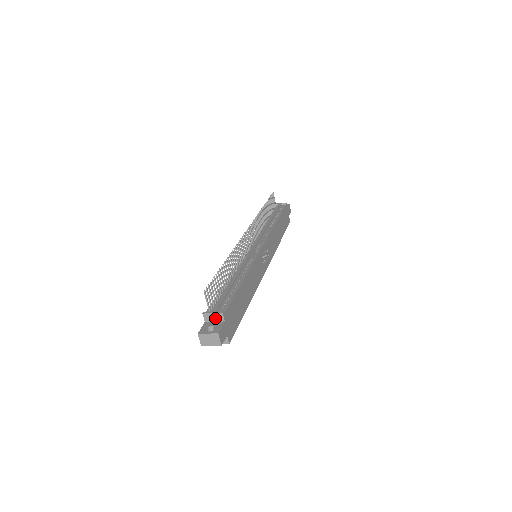
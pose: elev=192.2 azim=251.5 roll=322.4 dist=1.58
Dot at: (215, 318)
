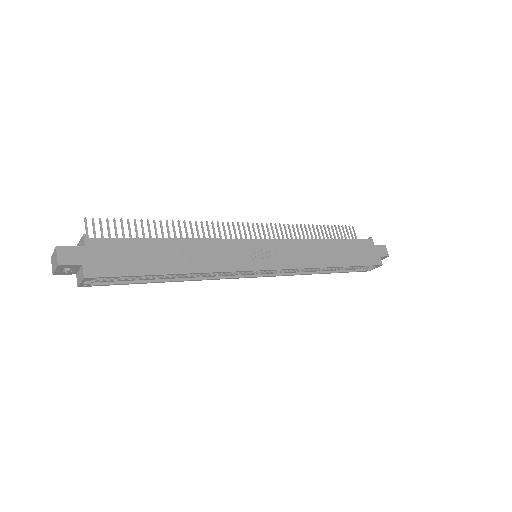
Dot at: occluded
